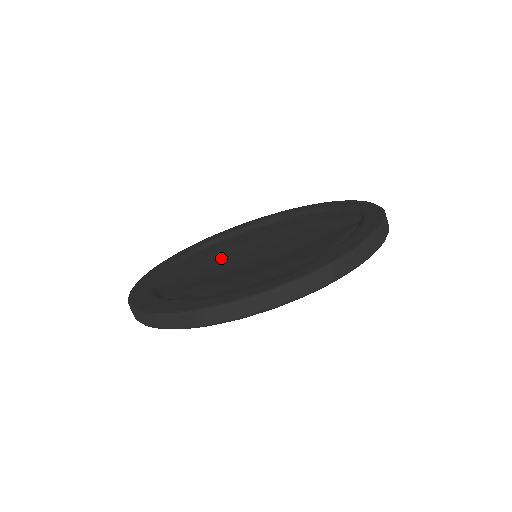
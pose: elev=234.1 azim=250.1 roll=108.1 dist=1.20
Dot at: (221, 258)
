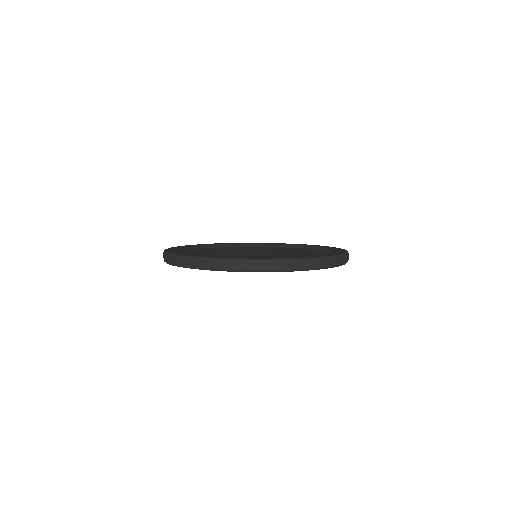
Dot at: (228, 253)
